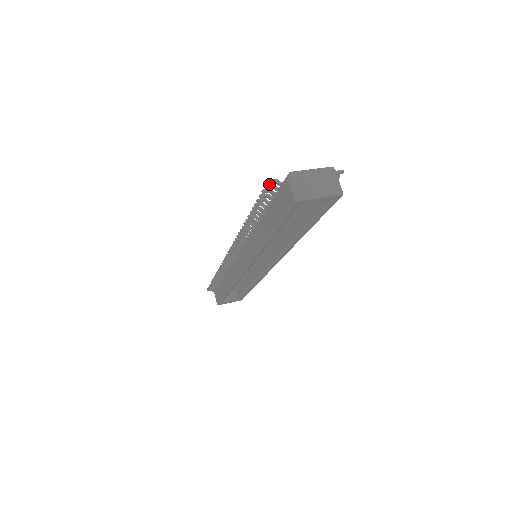
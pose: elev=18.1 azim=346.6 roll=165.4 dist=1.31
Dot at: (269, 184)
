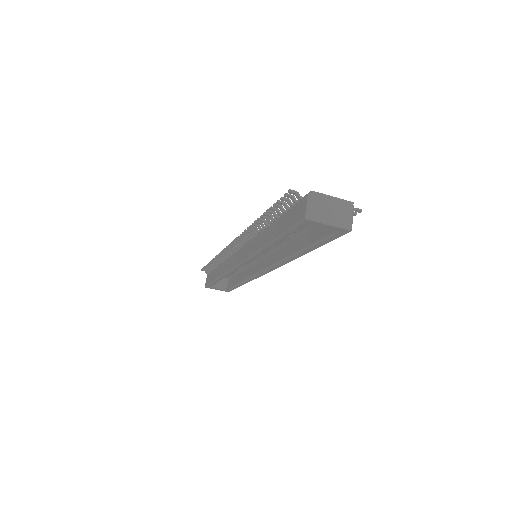
Dot at: (289, 194)
